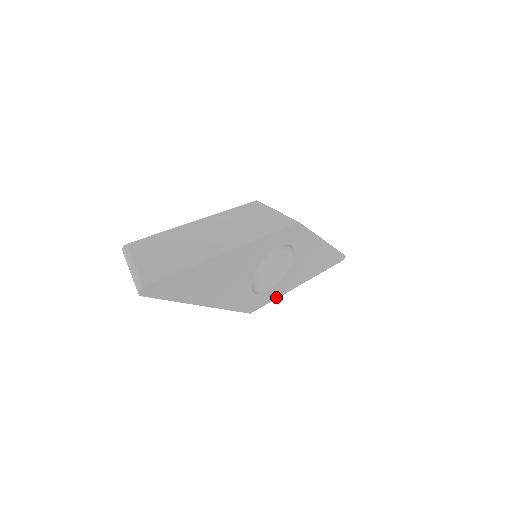
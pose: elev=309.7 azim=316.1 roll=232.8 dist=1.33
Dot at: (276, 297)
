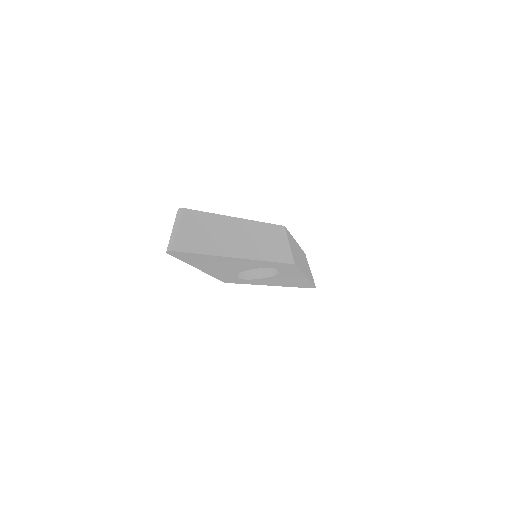
Dot at: (249, 283)
